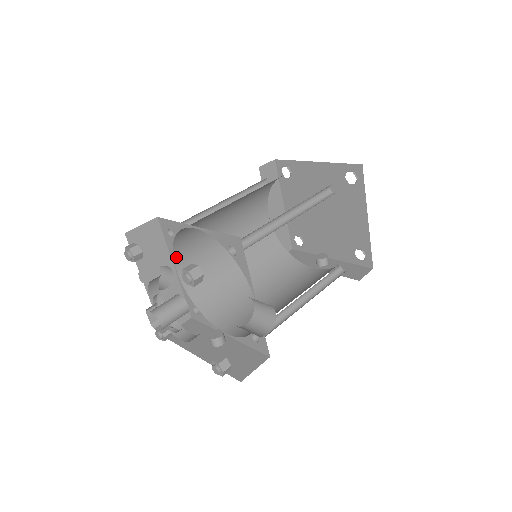
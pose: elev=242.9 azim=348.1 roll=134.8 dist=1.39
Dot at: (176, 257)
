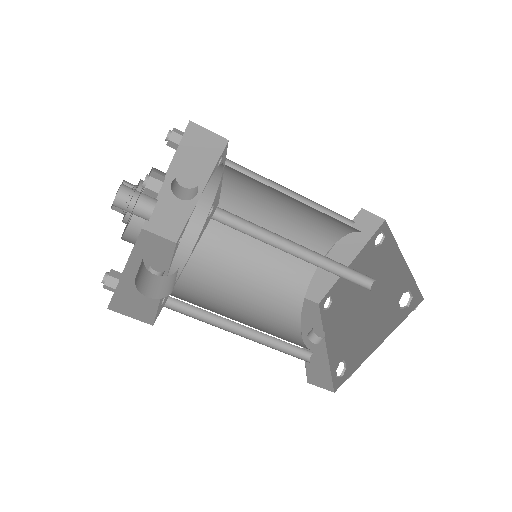
Dot at: (210, 186)
